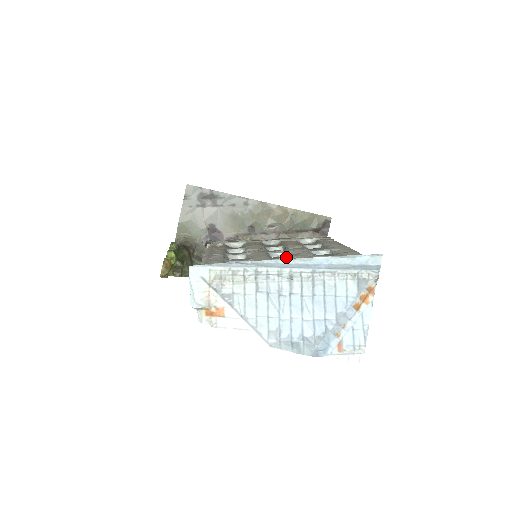
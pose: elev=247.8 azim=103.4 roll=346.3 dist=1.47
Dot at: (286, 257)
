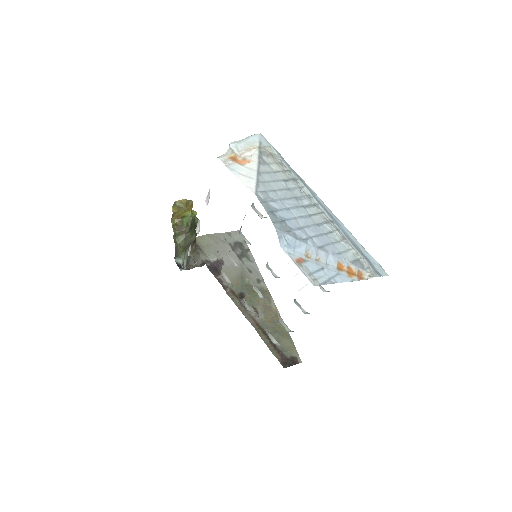
Dot at: occluded
